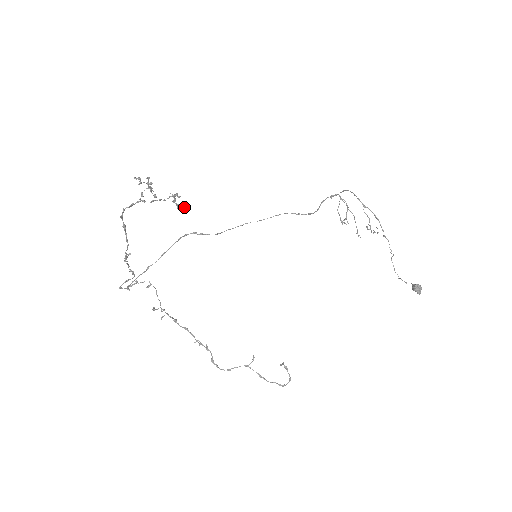
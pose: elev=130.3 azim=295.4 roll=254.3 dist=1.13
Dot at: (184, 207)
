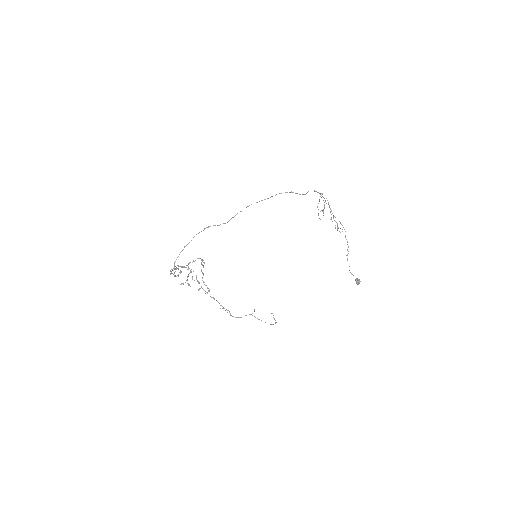
Dot at: occluded
